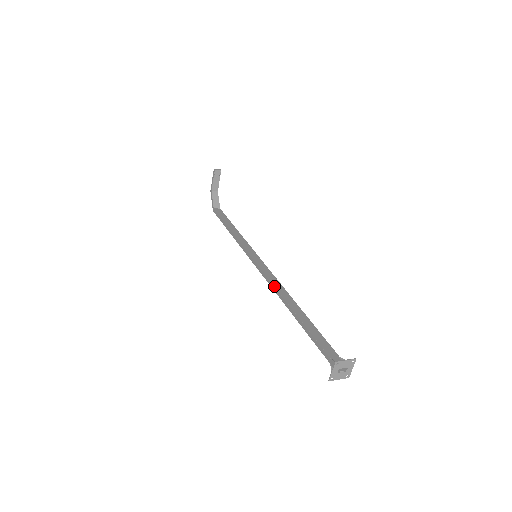
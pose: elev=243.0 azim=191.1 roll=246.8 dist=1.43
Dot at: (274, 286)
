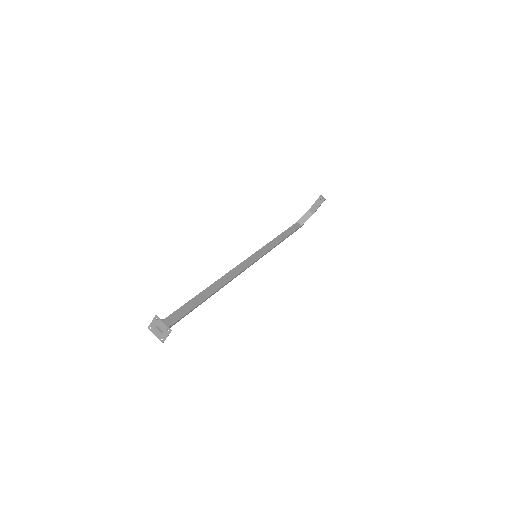
Dot at: (227, 273)
